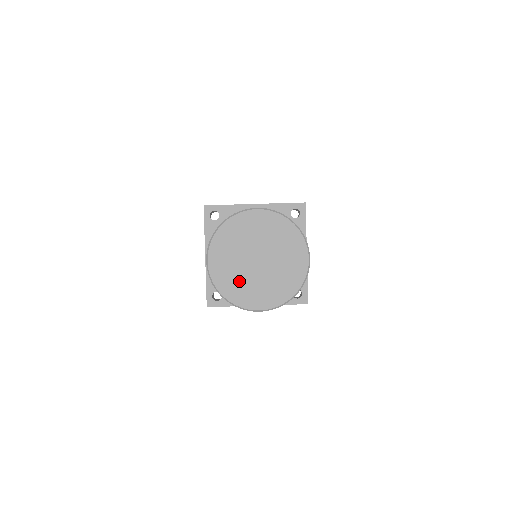
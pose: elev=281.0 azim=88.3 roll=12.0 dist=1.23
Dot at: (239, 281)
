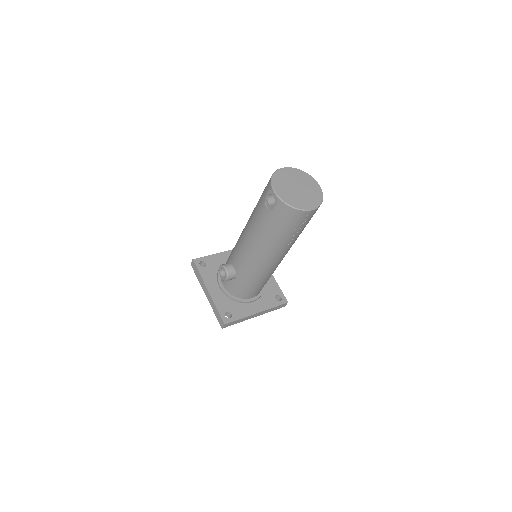
Dot at: (295, 198)
